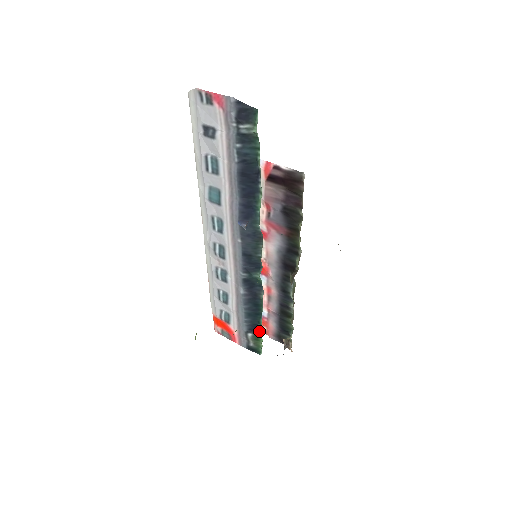
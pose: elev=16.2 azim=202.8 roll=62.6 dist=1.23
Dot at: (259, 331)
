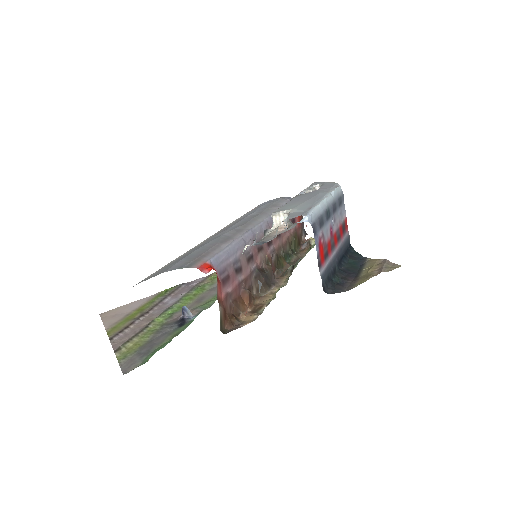
Dot at: occluded
